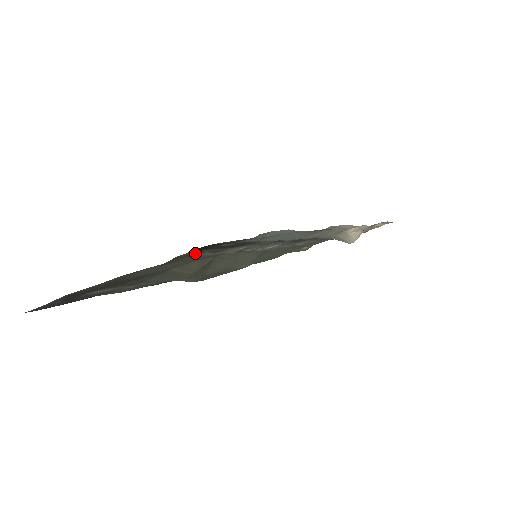
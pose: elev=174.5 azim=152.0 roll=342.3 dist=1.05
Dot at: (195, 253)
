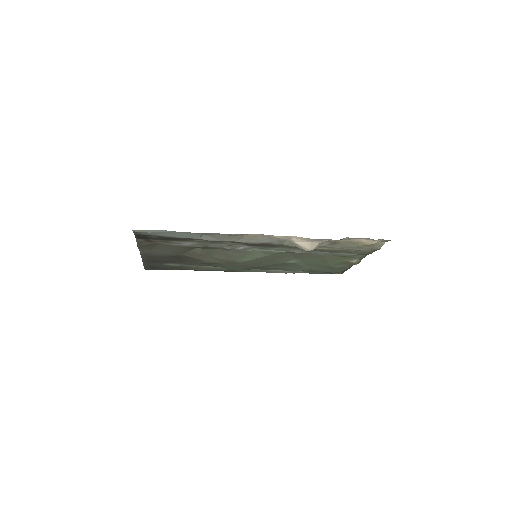
Dot at: (150, 241)
